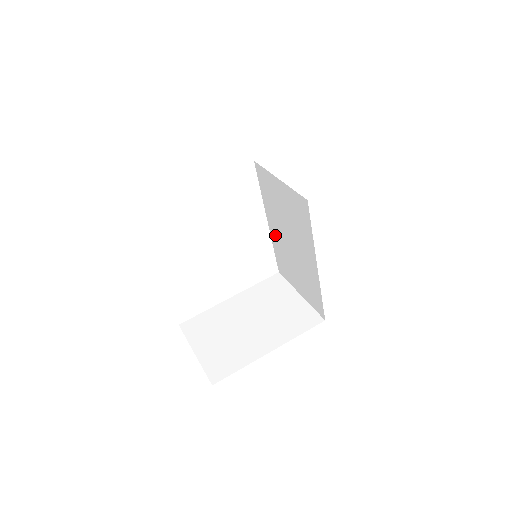
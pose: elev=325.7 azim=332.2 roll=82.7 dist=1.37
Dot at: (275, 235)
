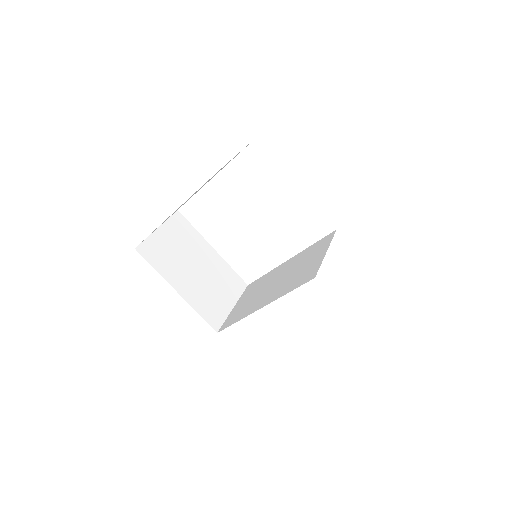
Dot at: (279, 269)
